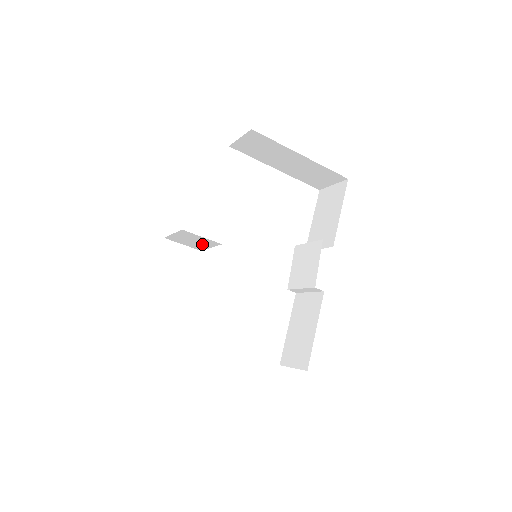
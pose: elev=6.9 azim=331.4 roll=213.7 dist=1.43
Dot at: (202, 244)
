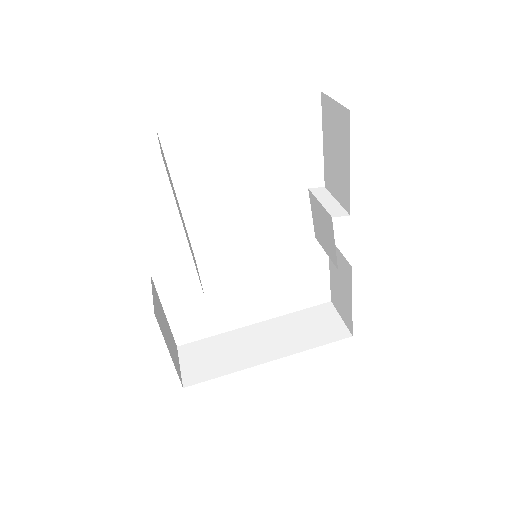
Dot at: occluded
